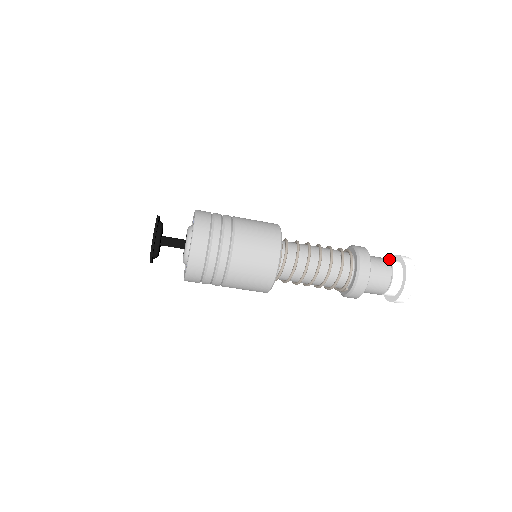
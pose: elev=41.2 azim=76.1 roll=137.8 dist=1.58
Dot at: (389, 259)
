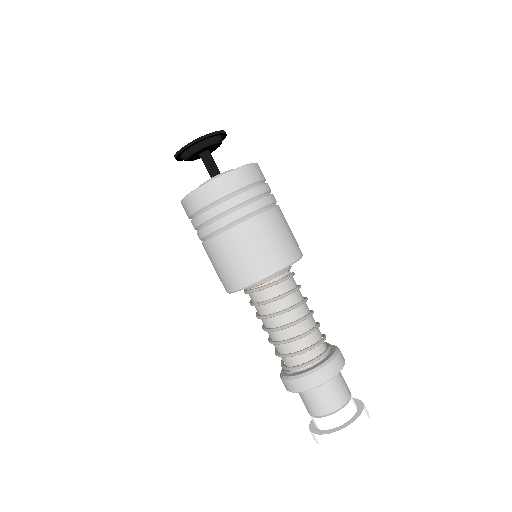
Dot at: occluded
